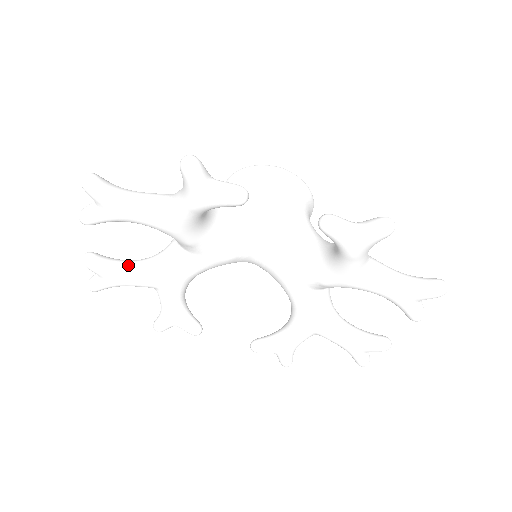
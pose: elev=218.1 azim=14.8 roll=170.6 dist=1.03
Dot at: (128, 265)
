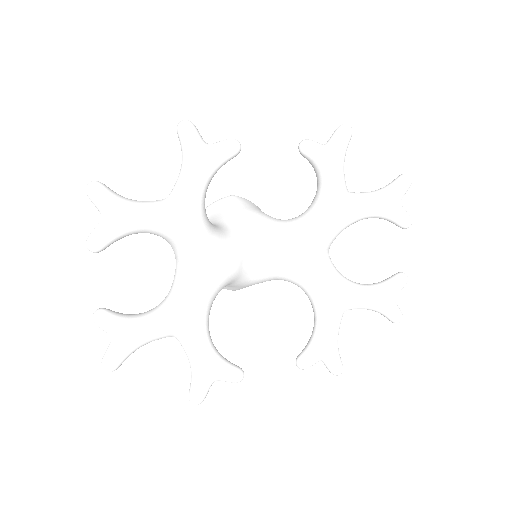
Dot at: (143, 313)
